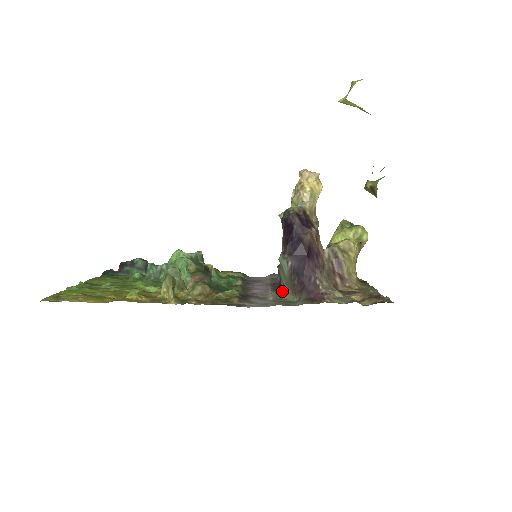
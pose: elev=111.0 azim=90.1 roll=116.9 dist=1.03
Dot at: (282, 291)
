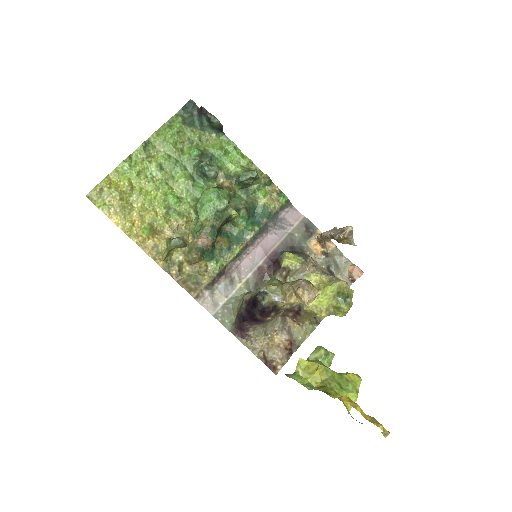
Dot at: (242, 297)
